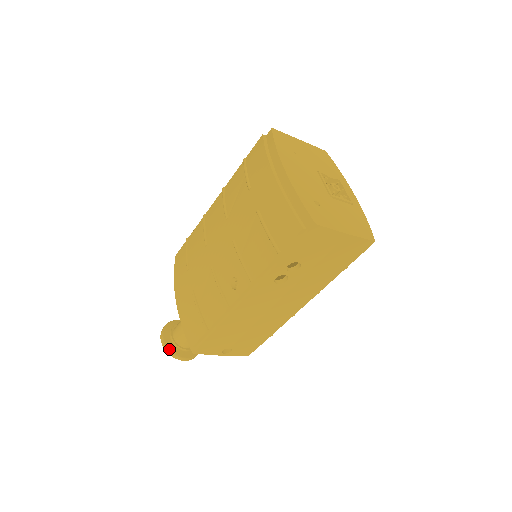
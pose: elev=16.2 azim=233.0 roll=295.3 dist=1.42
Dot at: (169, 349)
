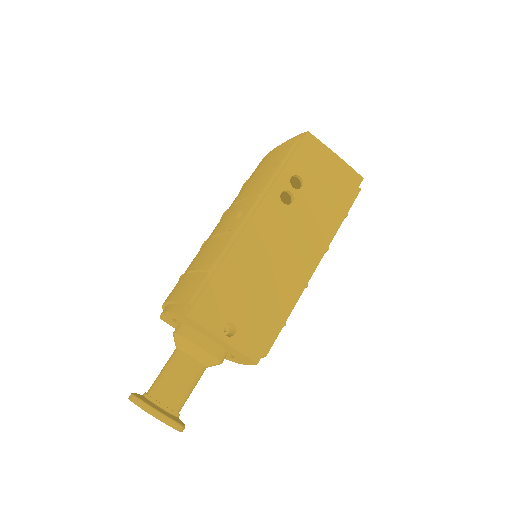
Dot at: (141, 399)
